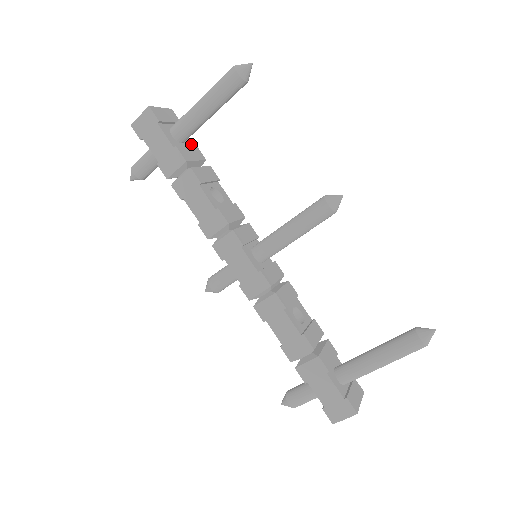
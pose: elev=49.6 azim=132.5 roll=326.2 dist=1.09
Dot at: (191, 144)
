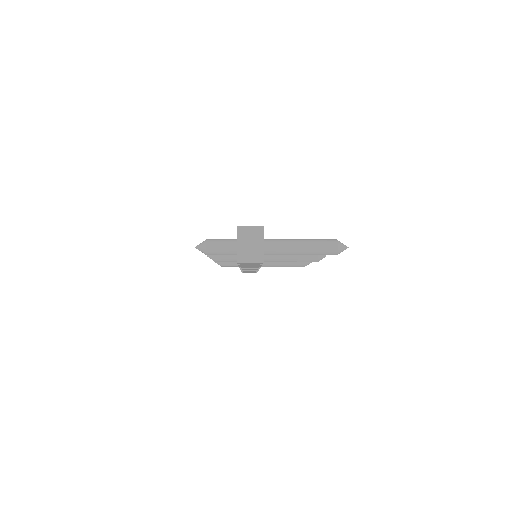
Dot at: occluded
